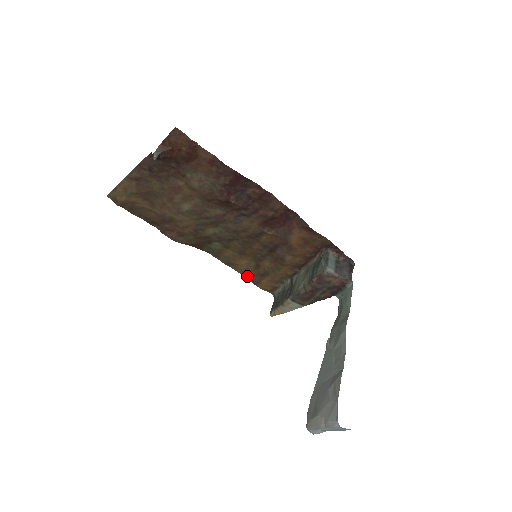
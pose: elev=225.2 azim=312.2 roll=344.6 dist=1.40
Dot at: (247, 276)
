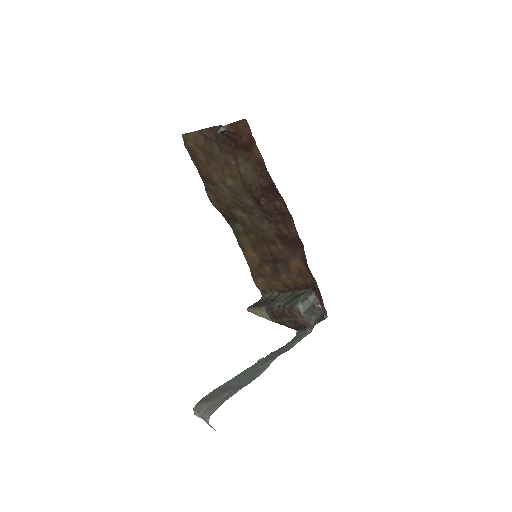
Dot at: (250, 267)
